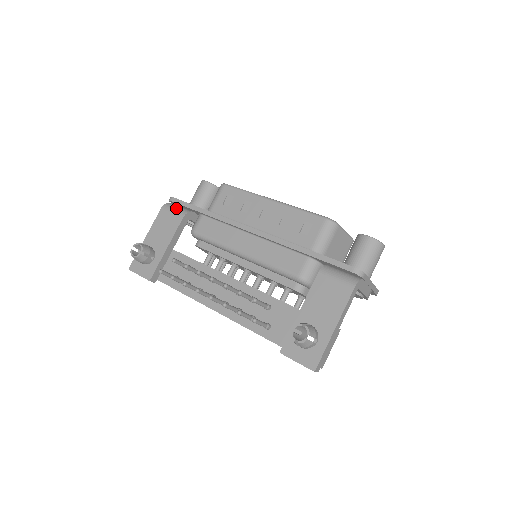
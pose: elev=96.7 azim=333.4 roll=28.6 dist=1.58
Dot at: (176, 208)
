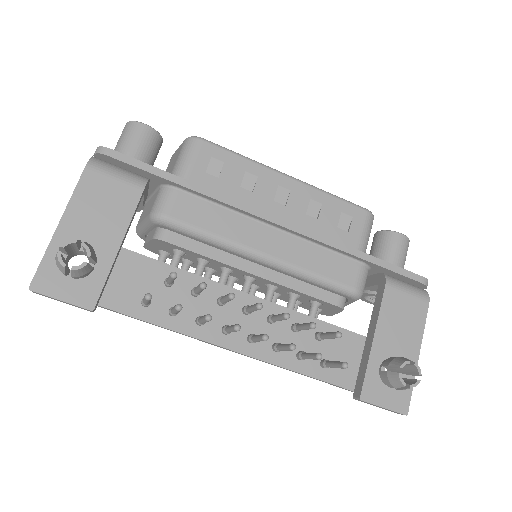
Dot at: (120, 170)
